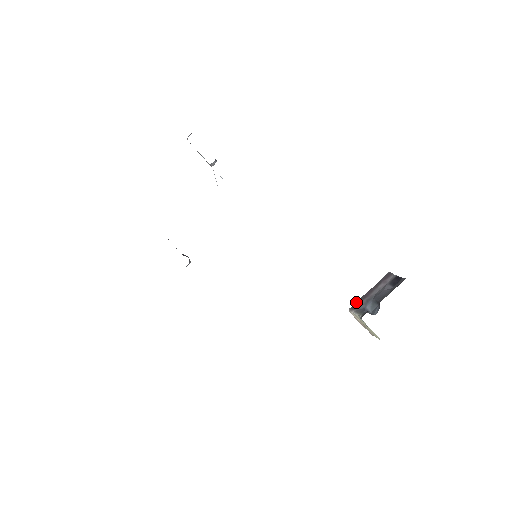
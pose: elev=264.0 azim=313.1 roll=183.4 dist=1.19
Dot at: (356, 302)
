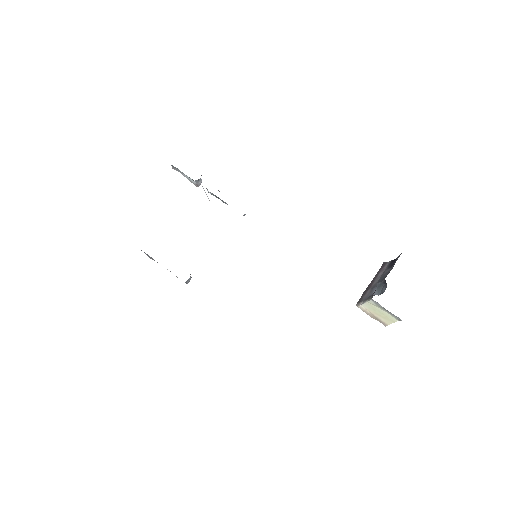
Dot at: (361, 296)
